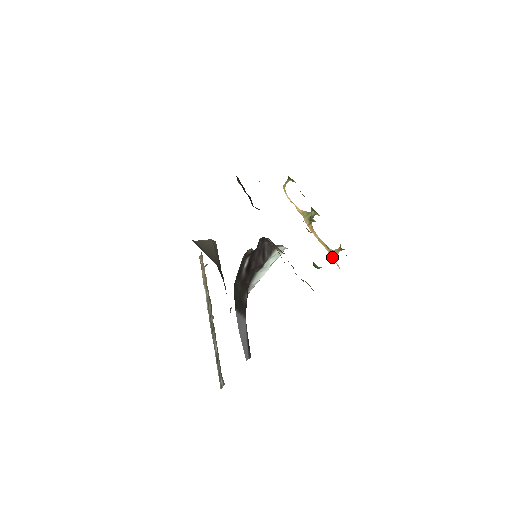
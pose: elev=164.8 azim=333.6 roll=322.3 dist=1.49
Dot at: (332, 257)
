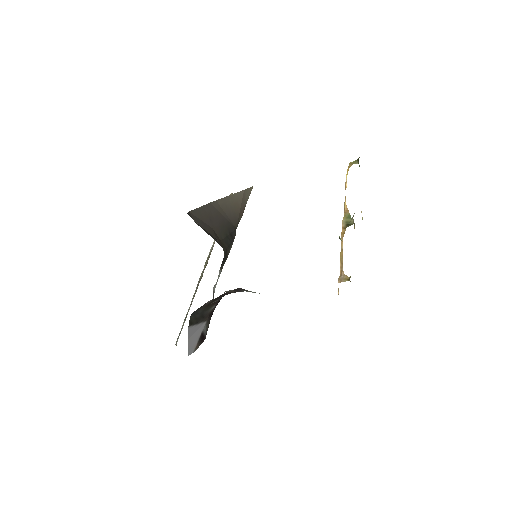
Dot at: (339, 278)
